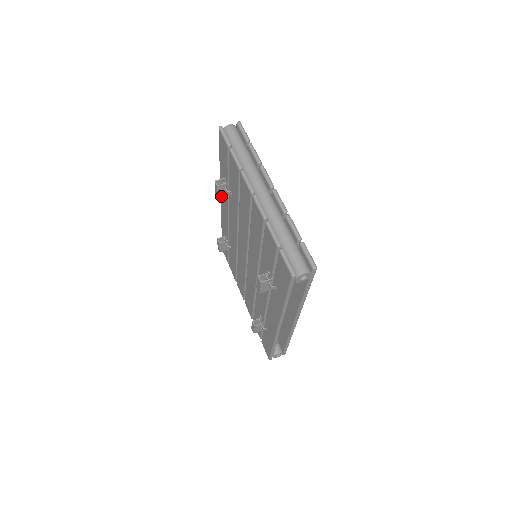
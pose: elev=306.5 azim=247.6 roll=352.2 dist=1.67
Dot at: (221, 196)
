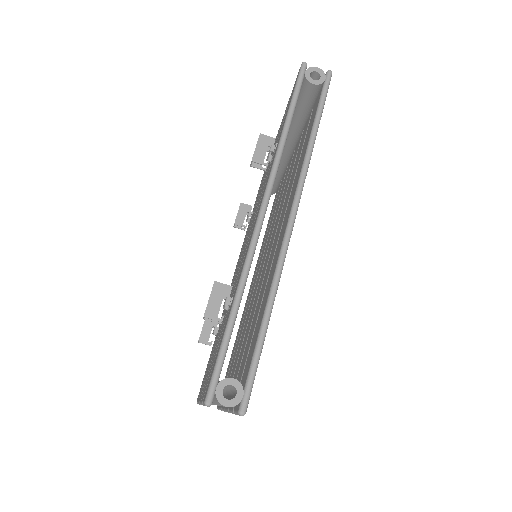
Dot at: occluded
